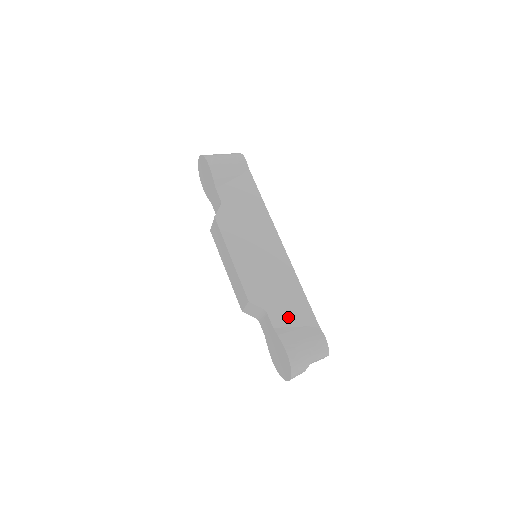
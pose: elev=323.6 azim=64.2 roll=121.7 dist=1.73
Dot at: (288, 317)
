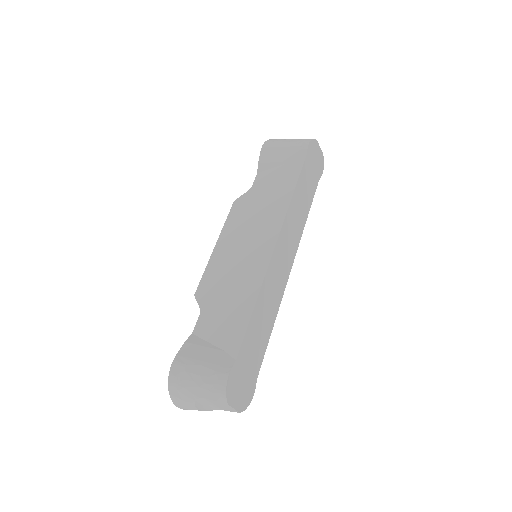
Dot at: (214, 329)
